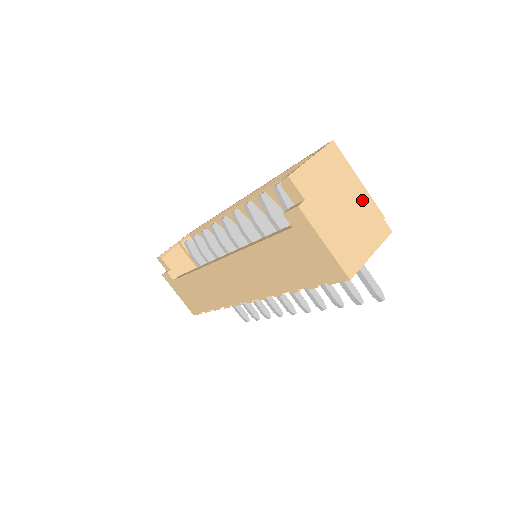
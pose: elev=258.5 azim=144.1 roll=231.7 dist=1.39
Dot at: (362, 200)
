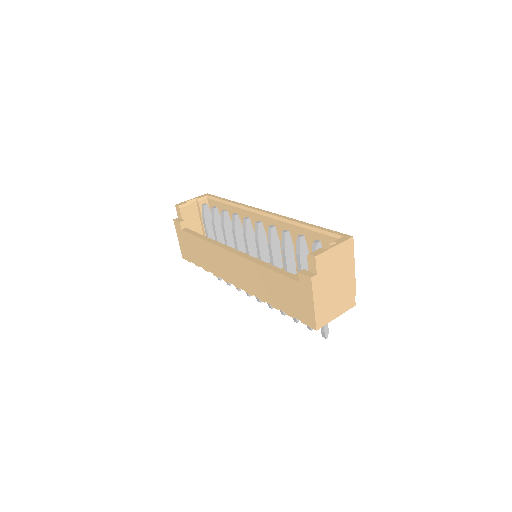
Dot at: (349, 281)
